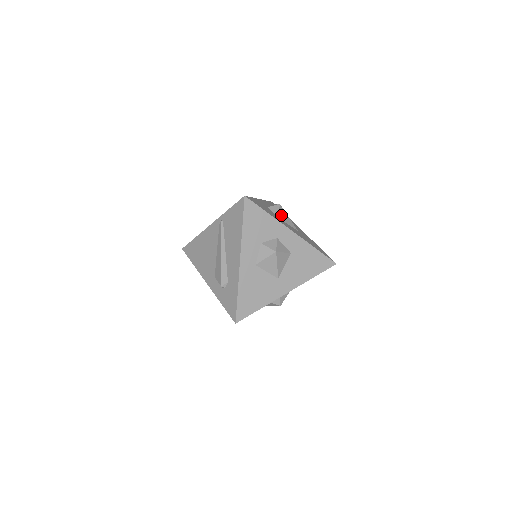
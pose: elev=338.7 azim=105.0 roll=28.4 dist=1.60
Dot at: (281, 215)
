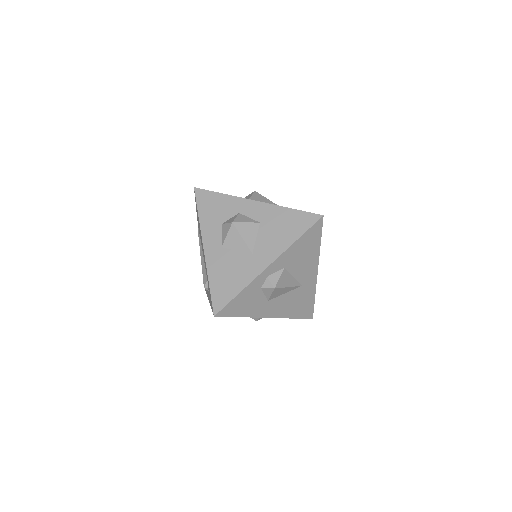
Dot at: (254, 198)
